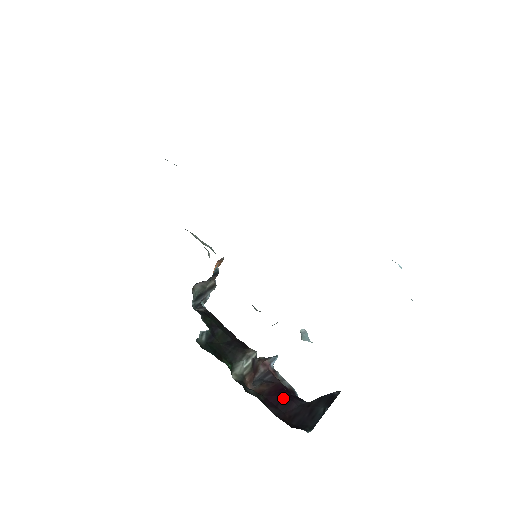
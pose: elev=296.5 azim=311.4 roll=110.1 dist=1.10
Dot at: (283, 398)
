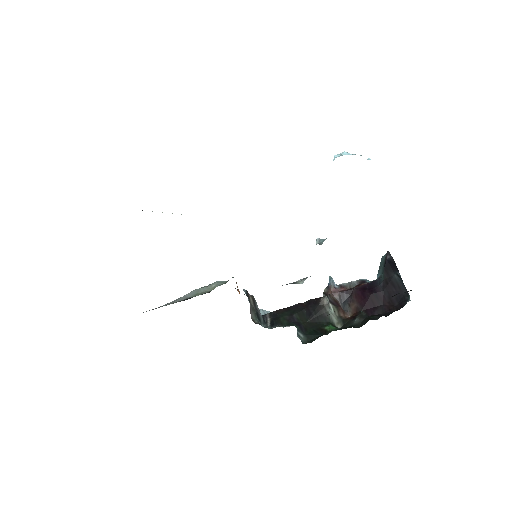
Dot at: (371, 298)
